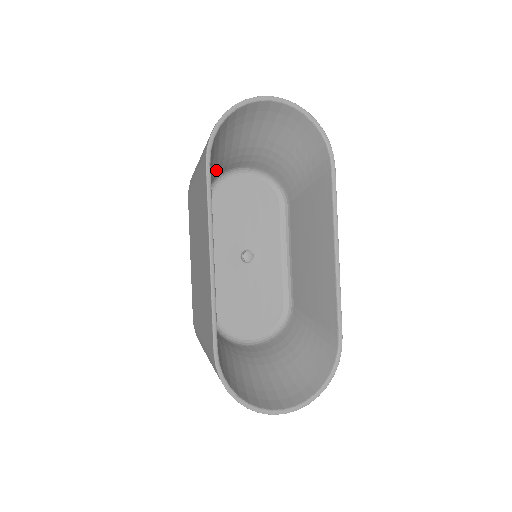
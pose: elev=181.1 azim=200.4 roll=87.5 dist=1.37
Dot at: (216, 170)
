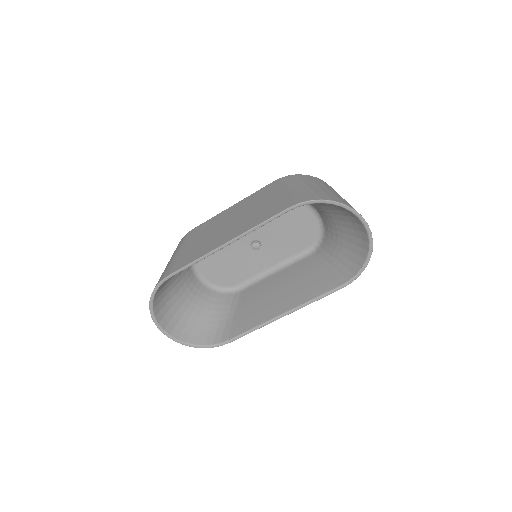
Dot at: occluded
